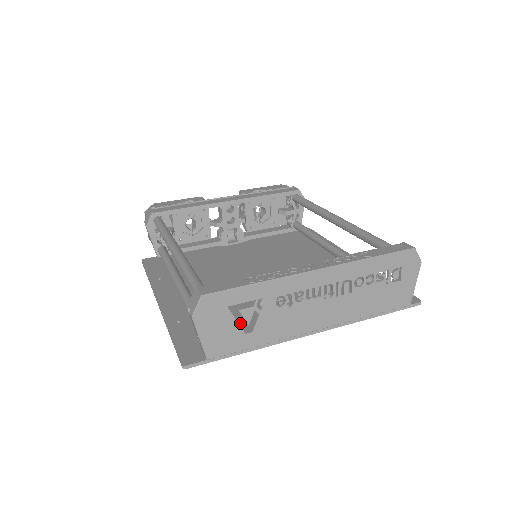
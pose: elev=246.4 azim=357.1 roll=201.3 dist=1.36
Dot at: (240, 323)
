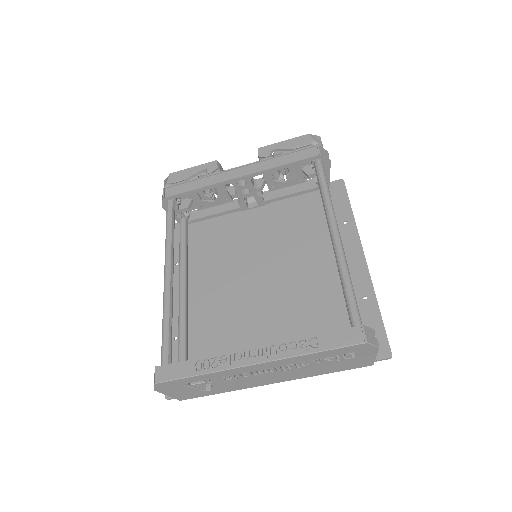
Dot at: (219, 352)
